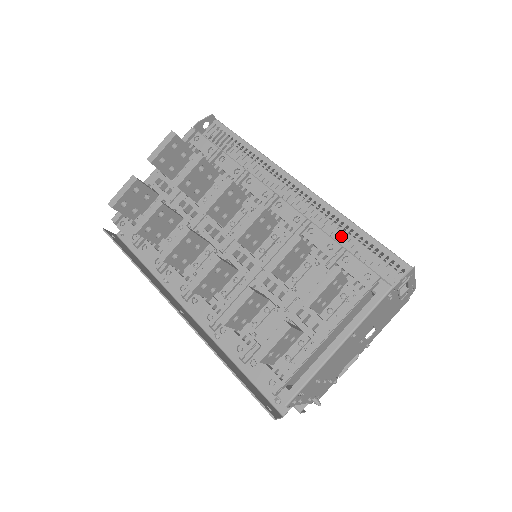
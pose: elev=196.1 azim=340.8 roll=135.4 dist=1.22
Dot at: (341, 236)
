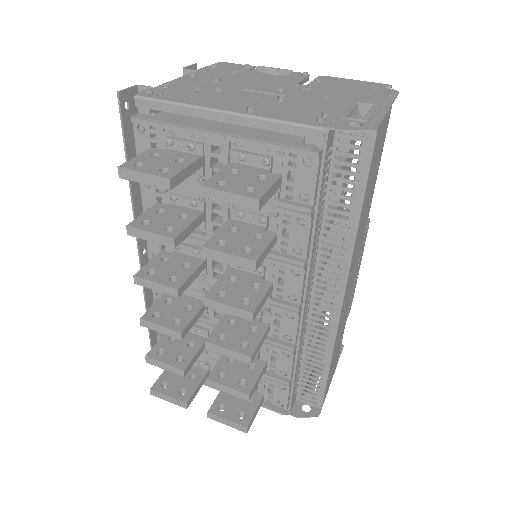
Dot at: (312, 353)
